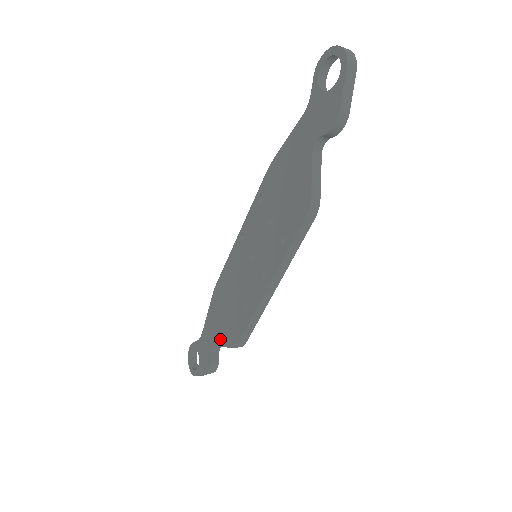
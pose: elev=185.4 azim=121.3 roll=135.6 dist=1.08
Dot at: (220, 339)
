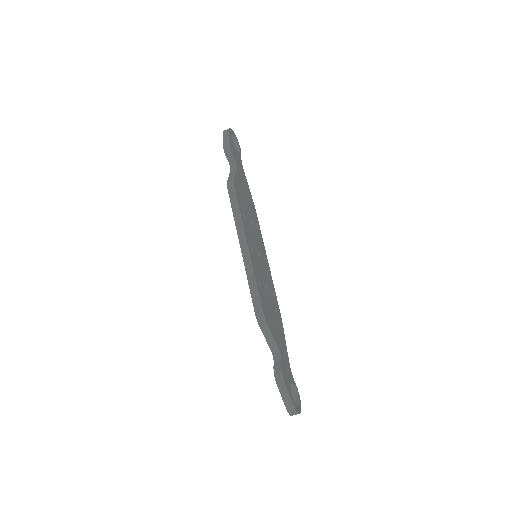
Dot at: occluded
